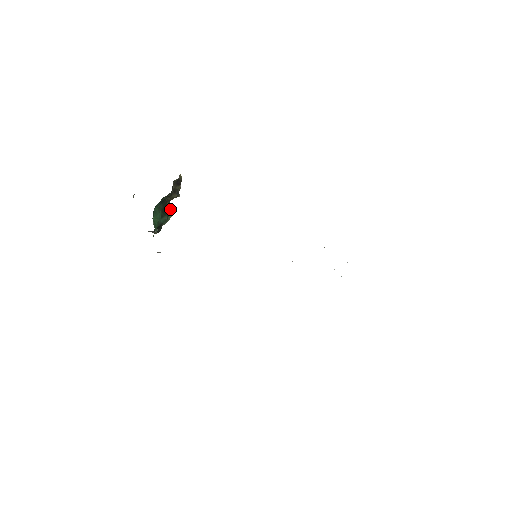
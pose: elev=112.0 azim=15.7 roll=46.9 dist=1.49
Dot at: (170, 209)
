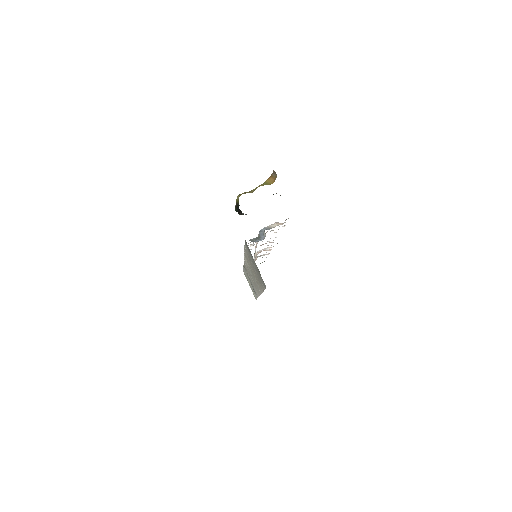
Dot at: occluded
